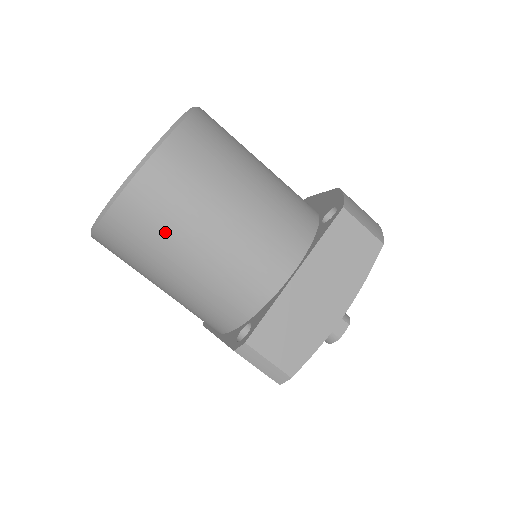
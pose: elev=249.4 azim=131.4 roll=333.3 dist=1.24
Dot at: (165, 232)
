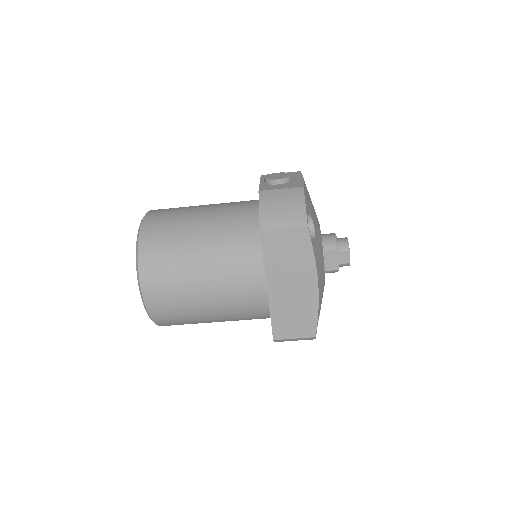
Dot at: (187, 317)
